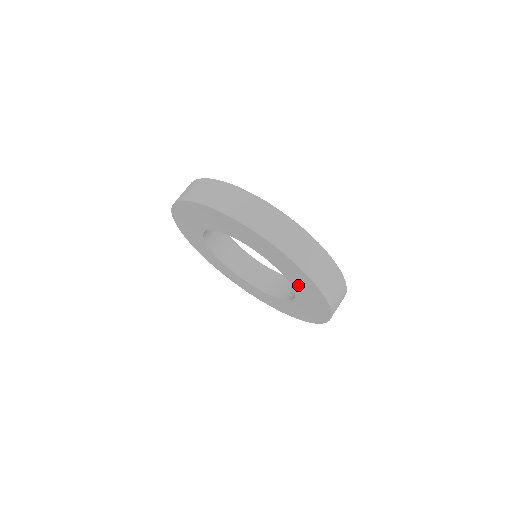
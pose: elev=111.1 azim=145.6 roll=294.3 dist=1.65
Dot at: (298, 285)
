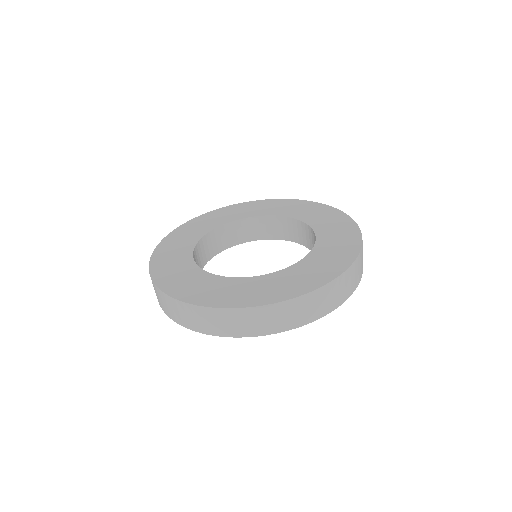
Dot at: occluded
